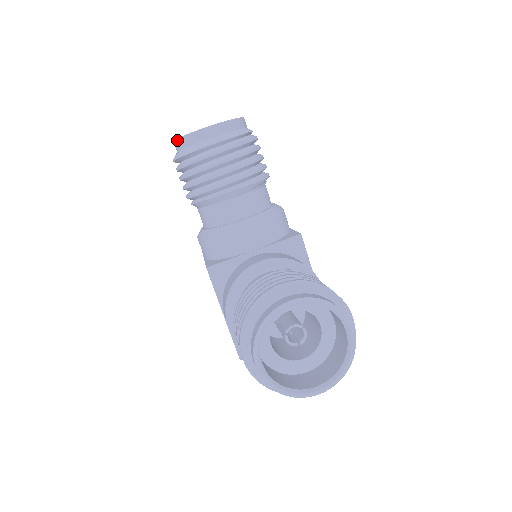
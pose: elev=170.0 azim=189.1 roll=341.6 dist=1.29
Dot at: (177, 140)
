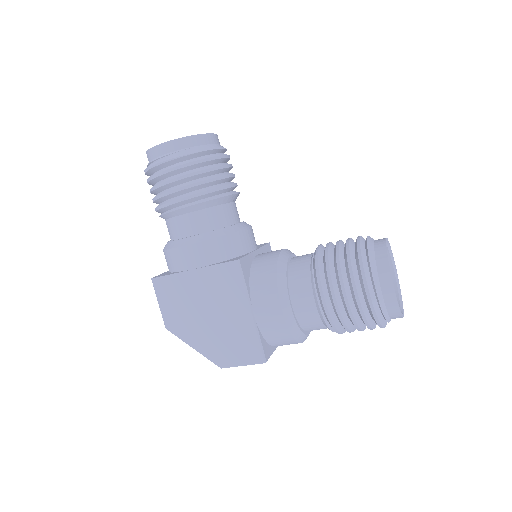
Dot at: (181, 139)
